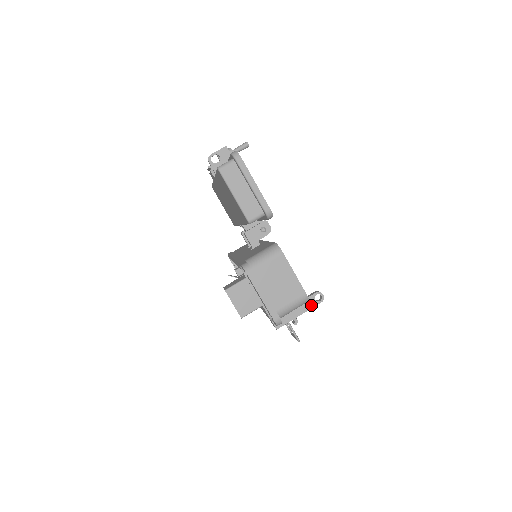
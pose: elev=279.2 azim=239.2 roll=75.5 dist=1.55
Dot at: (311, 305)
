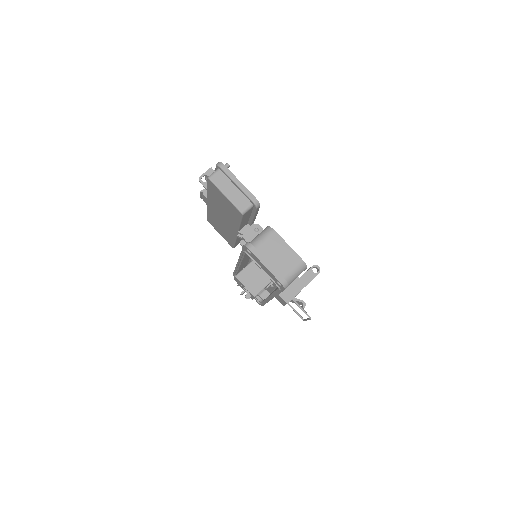
Dot at: (311, 277)
